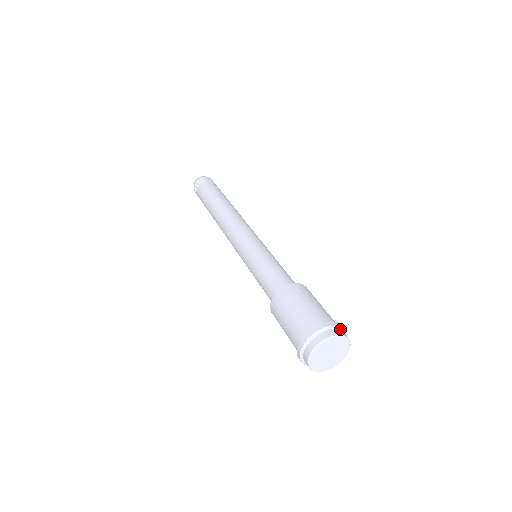
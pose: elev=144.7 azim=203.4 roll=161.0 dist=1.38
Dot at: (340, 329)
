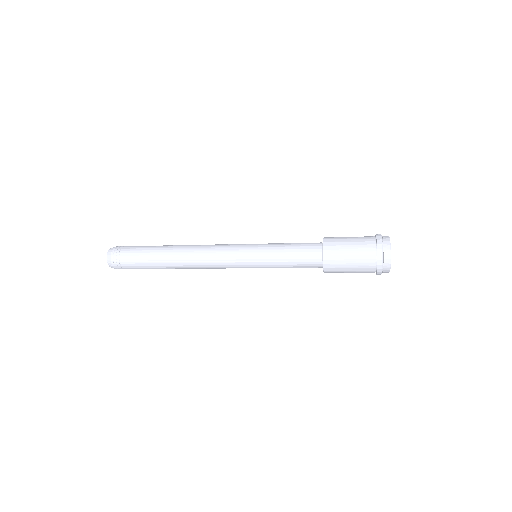
Dot at: occluded
